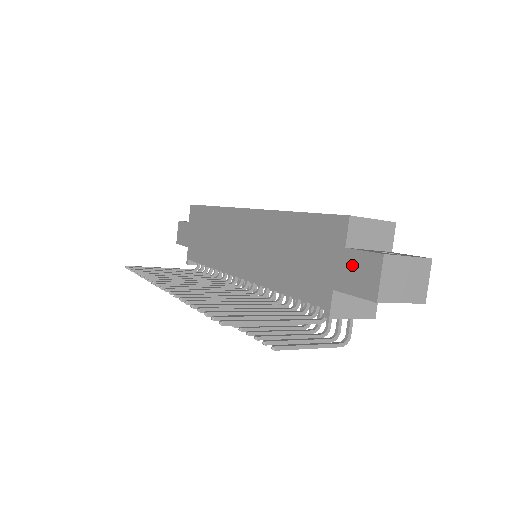
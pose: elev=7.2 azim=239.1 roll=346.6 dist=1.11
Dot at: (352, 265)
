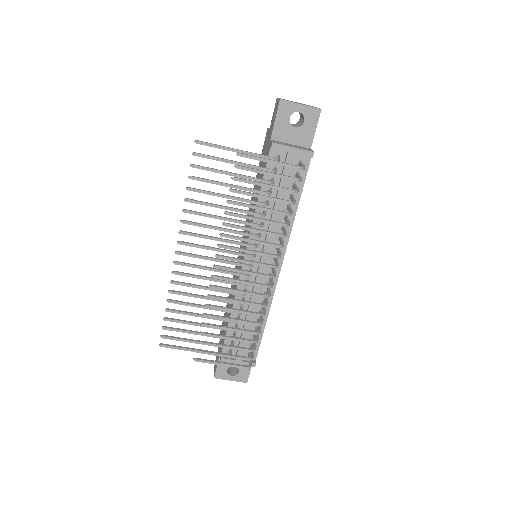
Dot at: (272, 123)
